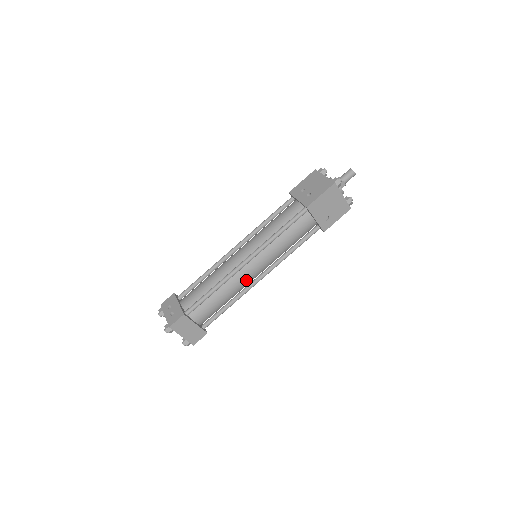
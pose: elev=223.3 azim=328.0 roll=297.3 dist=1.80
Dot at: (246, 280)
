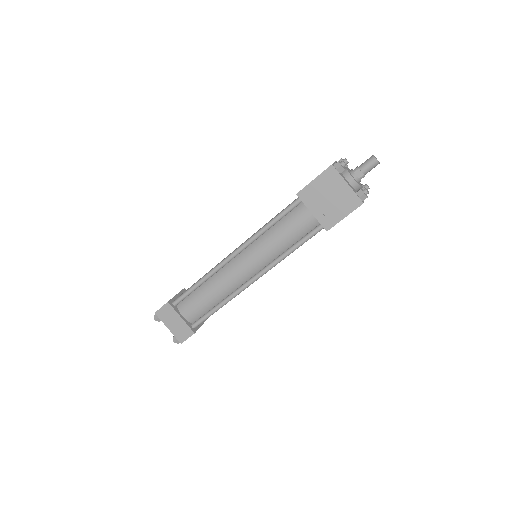
Dot at: (234, 278)
